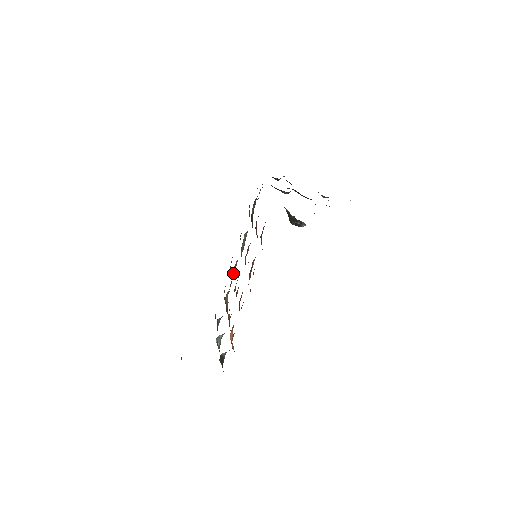
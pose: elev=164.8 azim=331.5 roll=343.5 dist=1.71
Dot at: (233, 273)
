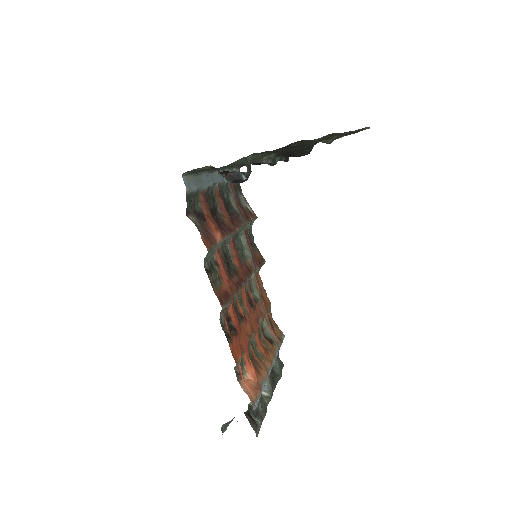
Dot at: (257, 293)
